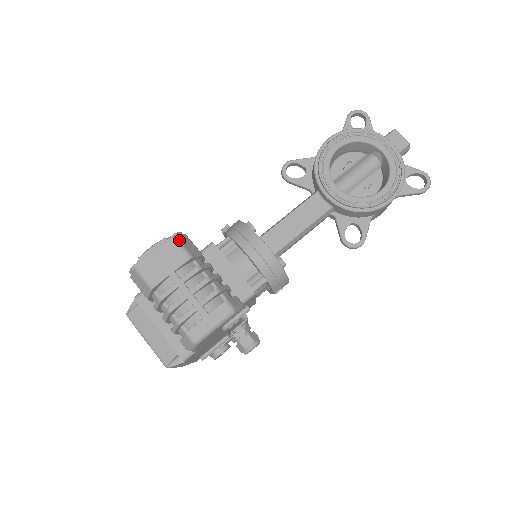
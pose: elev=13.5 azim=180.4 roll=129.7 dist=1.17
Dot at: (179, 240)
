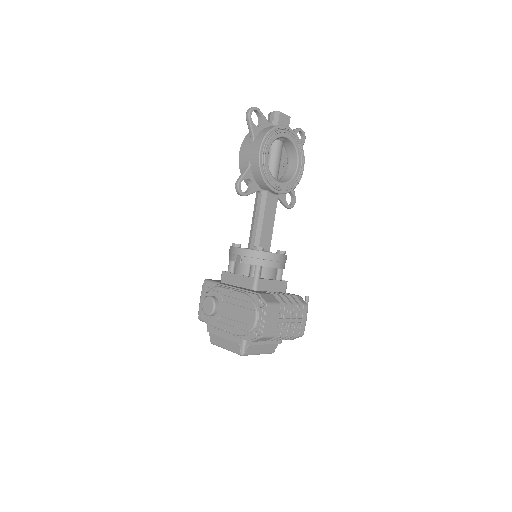
Dot at: (269, 302)
